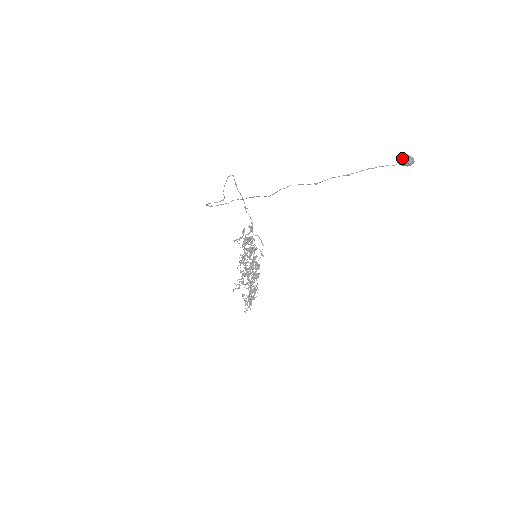
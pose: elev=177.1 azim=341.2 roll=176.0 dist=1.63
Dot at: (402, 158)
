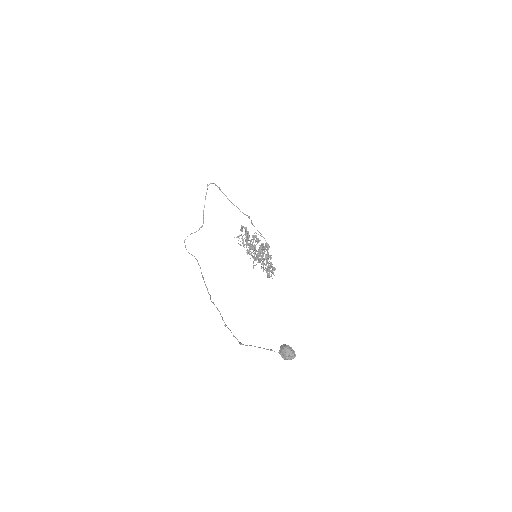
Dot at: (280, 354)
